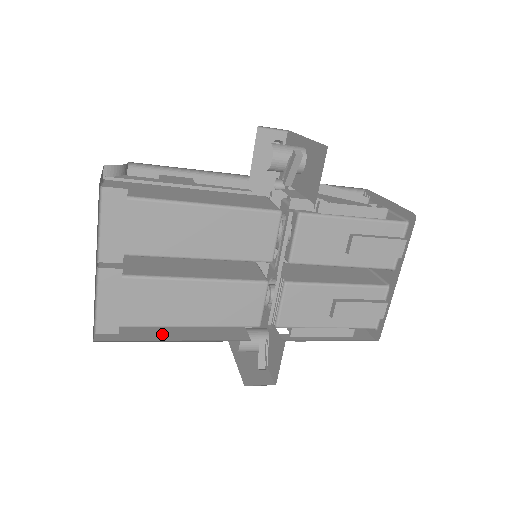
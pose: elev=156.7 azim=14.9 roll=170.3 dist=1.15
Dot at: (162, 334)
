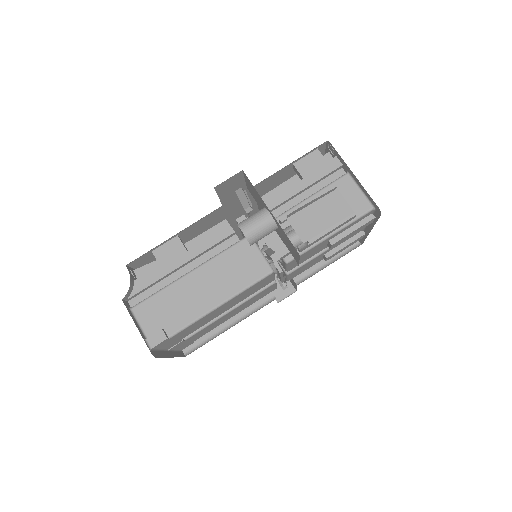
Dot at: occluded
